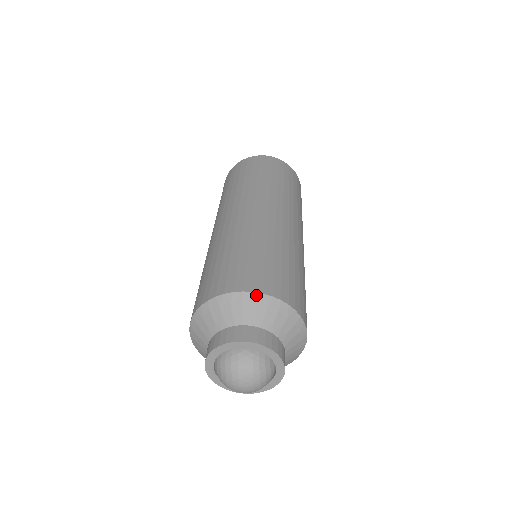
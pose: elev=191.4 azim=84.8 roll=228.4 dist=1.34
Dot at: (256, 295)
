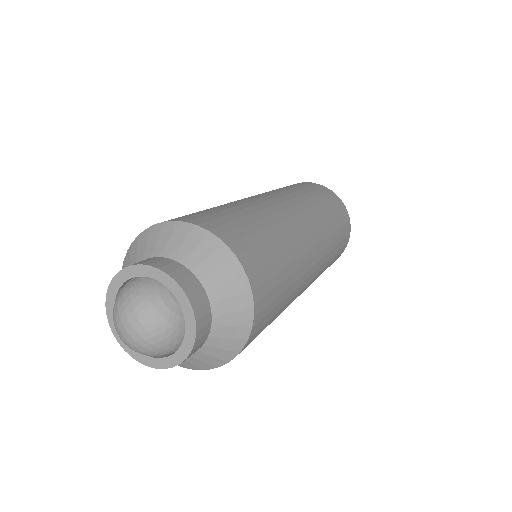
Dot at: (148, 230)
